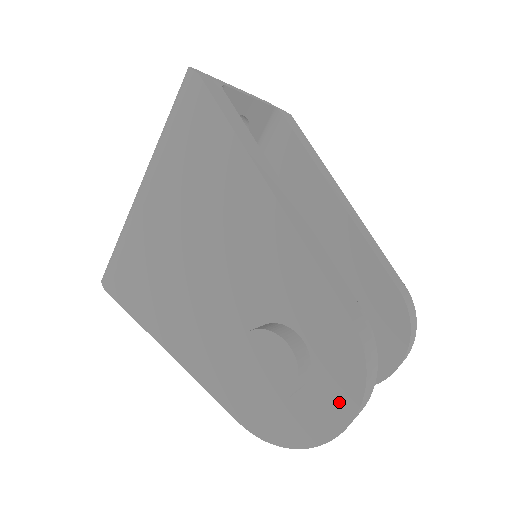
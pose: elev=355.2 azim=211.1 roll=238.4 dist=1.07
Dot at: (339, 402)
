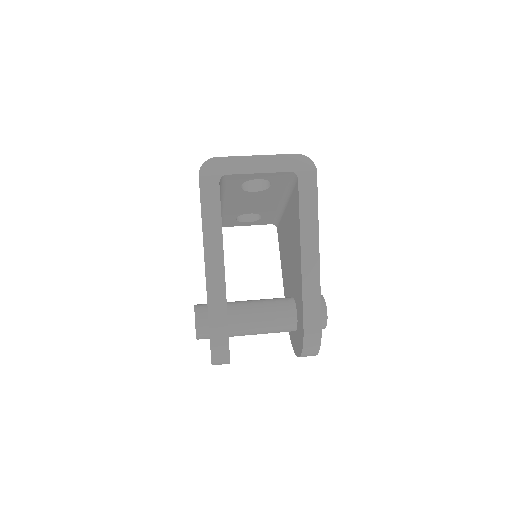
Dot at: occluded
